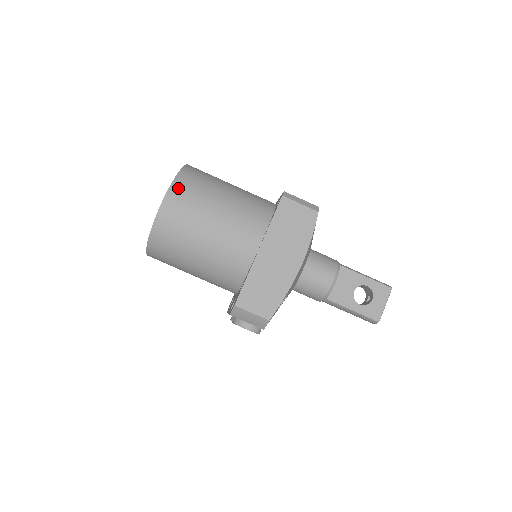
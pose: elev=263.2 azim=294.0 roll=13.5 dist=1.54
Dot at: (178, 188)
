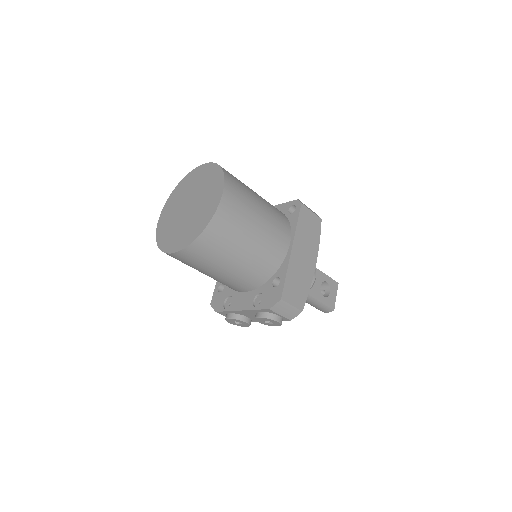
Dot at: (230, 186)
